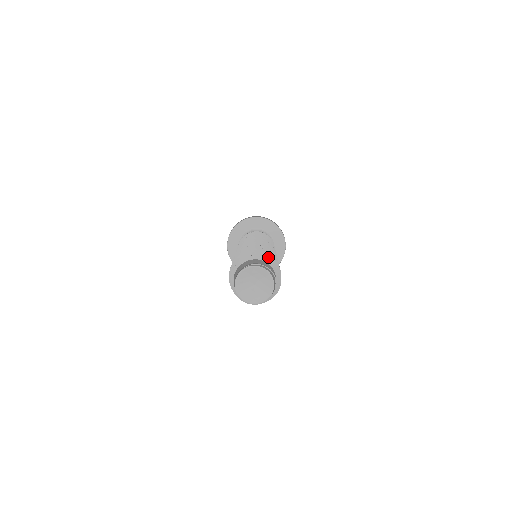
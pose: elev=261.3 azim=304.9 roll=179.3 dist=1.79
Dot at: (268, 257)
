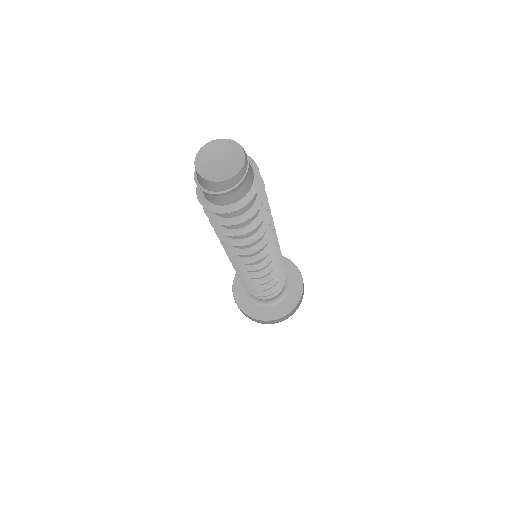
Dot at: (261, 185)
